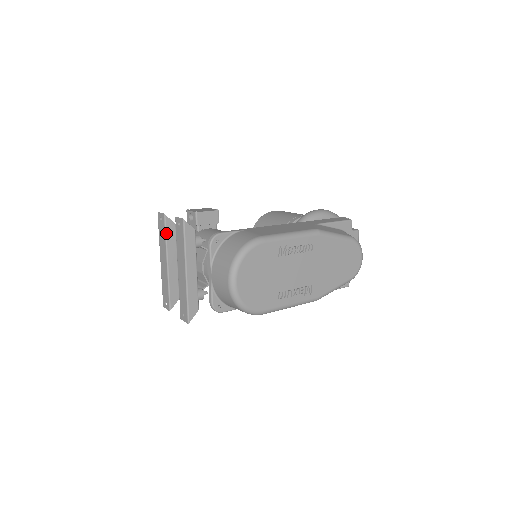
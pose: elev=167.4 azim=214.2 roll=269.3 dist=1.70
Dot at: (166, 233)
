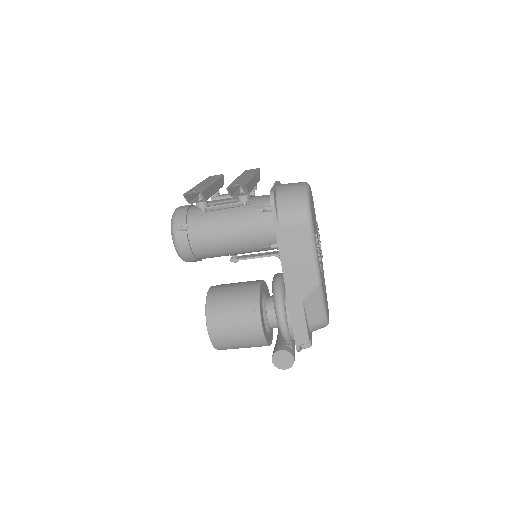
Dot at: (220, 178)
